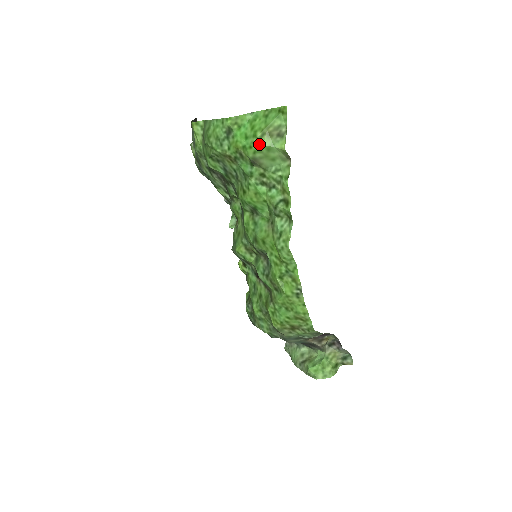
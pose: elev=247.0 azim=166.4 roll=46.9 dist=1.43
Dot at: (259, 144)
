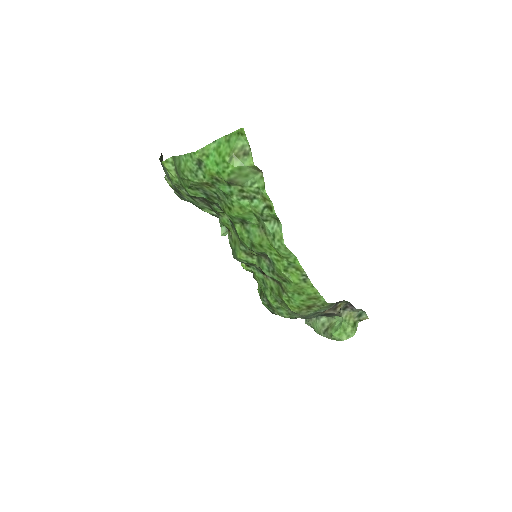
Dot at: (230, 167)
